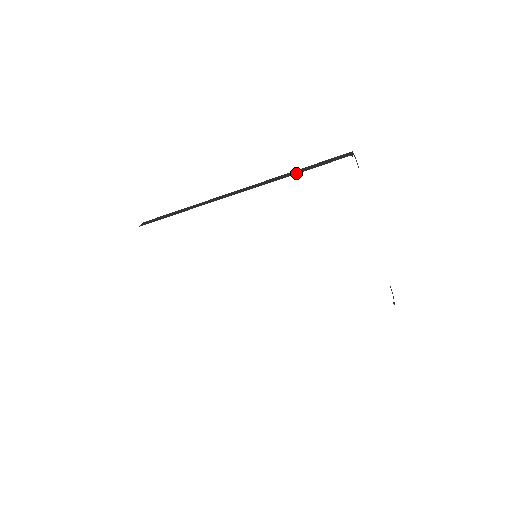
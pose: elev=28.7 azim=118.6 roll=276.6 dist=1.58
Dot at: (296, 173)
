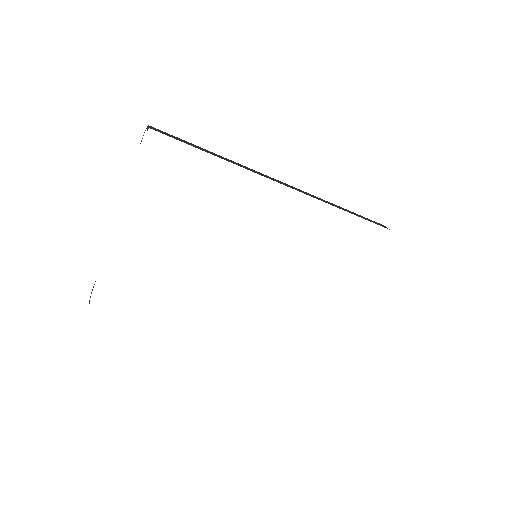
Dot at: (348, 211)
